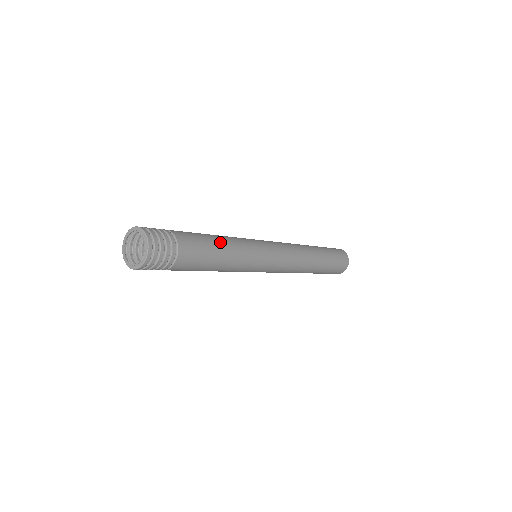
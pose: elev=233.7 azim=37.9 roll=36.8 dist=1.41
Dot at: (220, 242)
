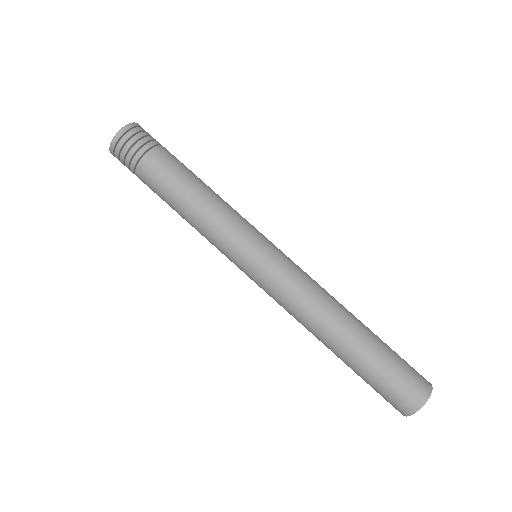
Dot at: (208, 186)
